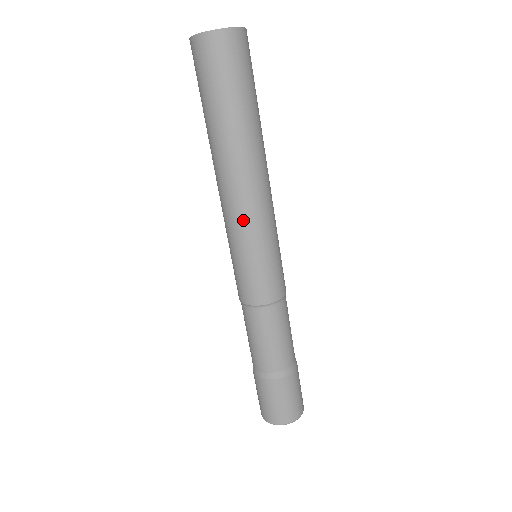
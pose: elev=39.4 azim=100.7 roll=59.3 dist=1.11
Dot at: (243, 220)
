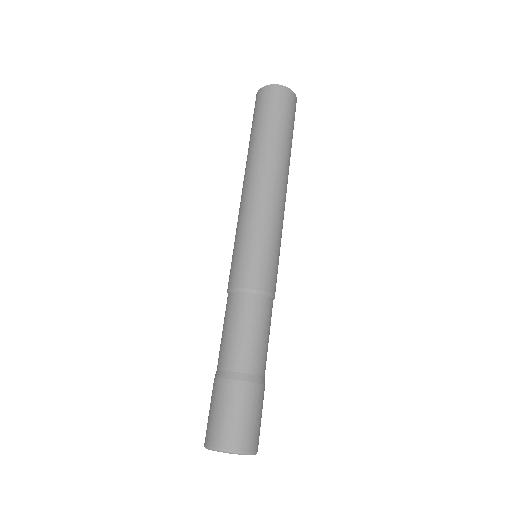
Dot at: (260, 208)
